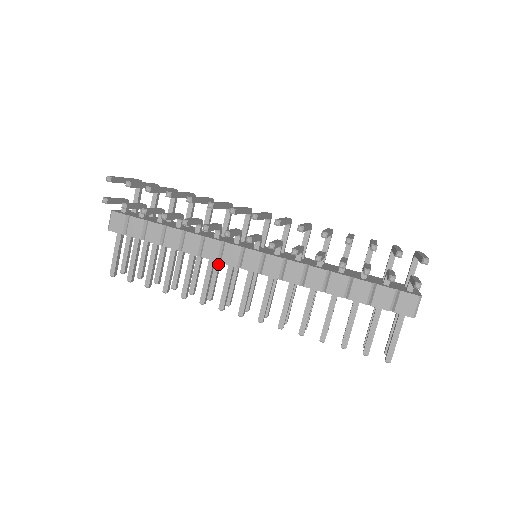
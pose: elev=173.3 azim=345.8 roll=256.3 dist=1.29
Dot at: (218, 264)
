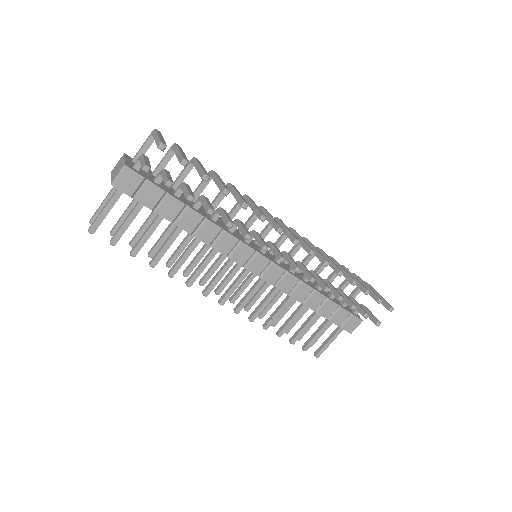
Dot at: (209, 247)
